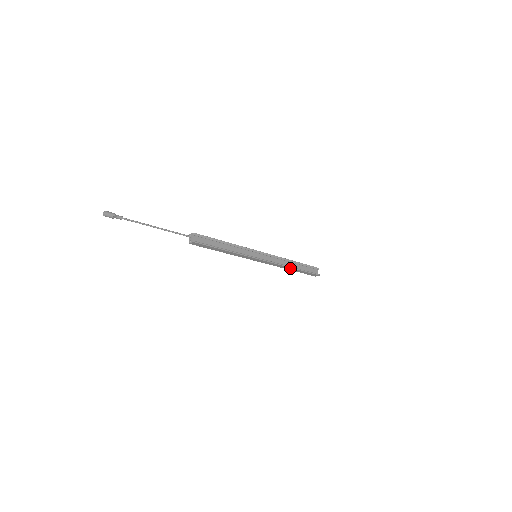
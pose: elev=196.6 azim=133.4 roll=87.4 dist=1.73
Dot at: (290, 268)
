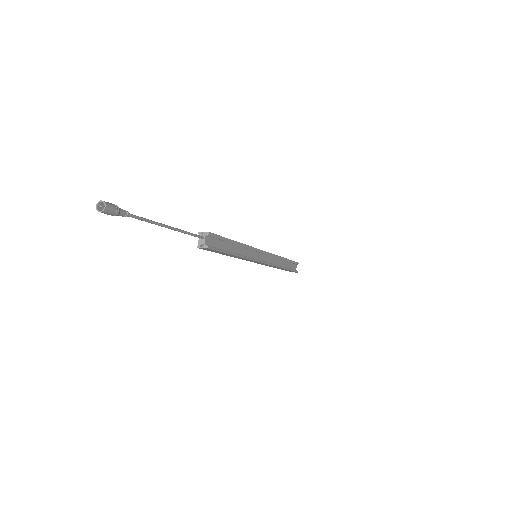
Dot at: (280, 267)
